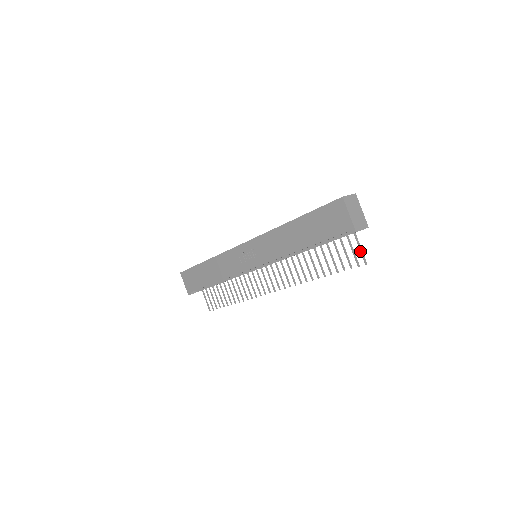
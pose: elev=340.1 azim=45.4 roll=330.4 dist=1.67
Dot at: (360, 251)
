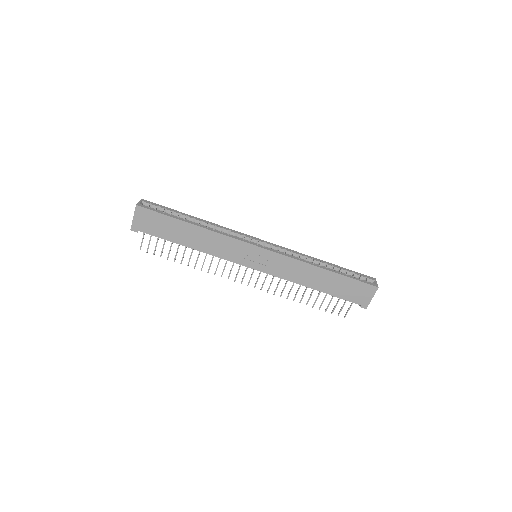
Dot at: (348, 310)
